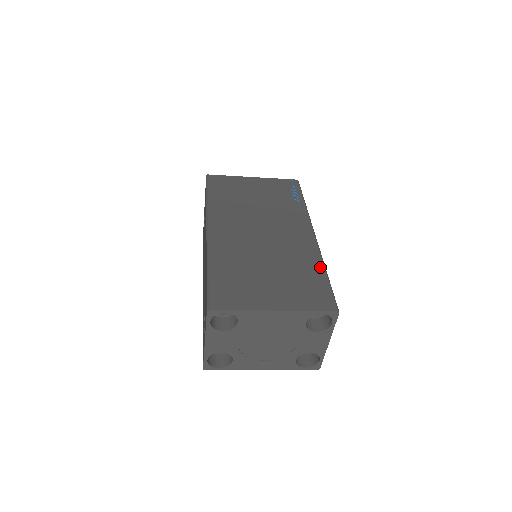
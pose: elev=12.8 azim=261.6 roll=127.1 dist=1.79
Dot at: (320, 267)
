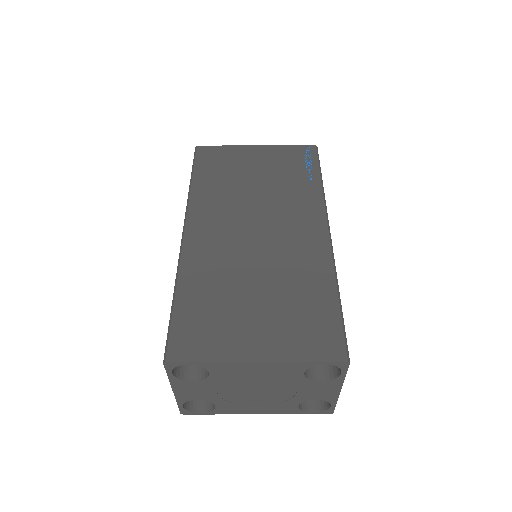
Dot at: (330, 286)
